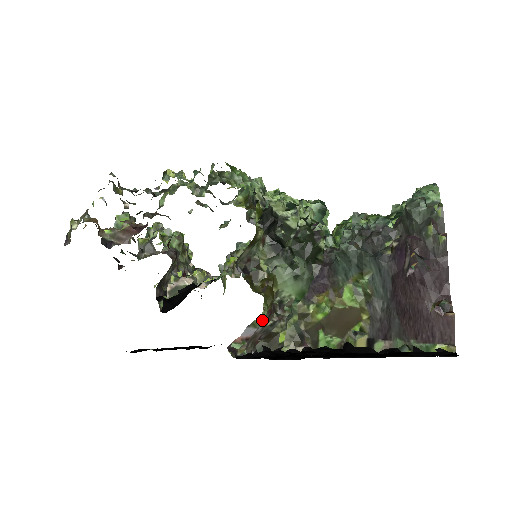
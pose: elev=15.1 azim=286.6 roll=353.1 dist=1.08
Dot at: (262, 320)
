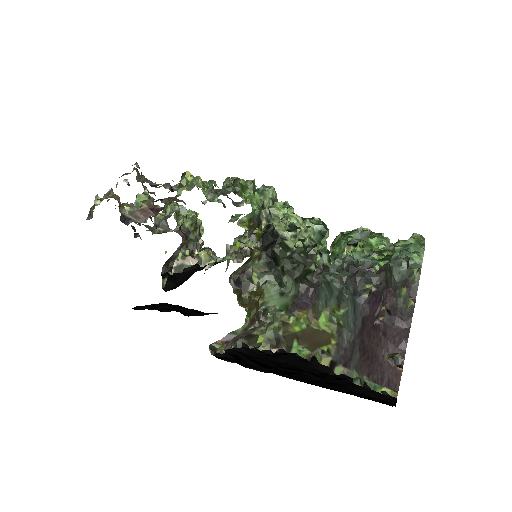
Dot at: (242, 330)
